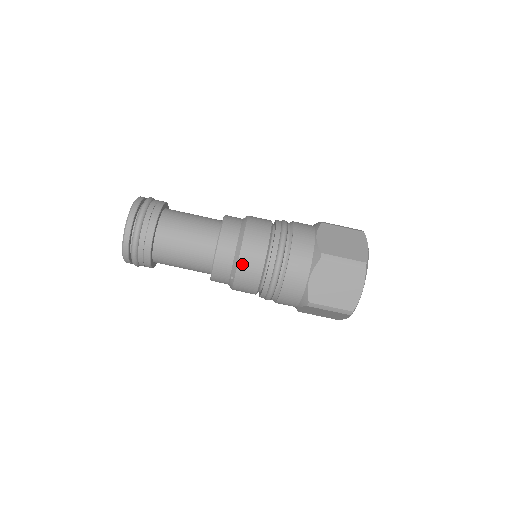
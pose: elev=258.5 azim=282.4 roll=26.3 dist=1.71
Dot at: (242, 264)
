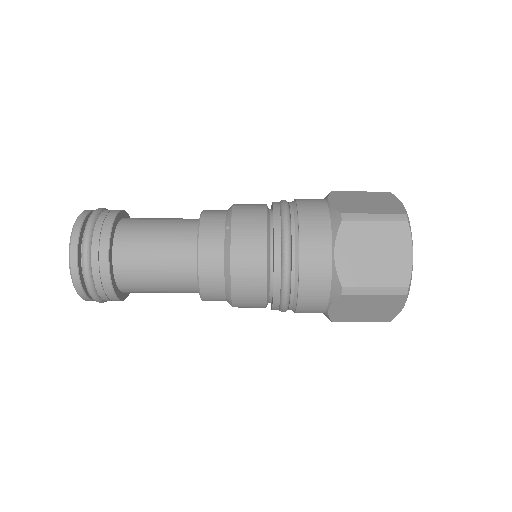
Dot at: (238, 208)
